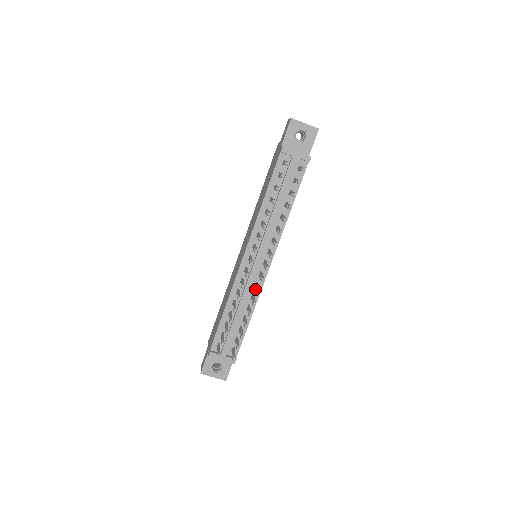
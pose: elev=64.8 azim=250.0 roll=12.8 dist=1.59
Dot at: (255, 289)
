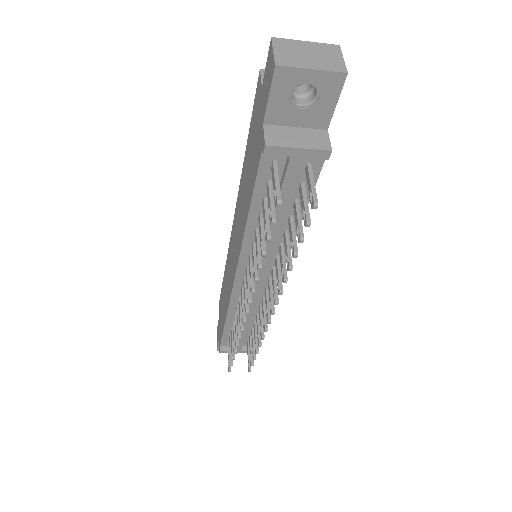
Dot at: occluded
